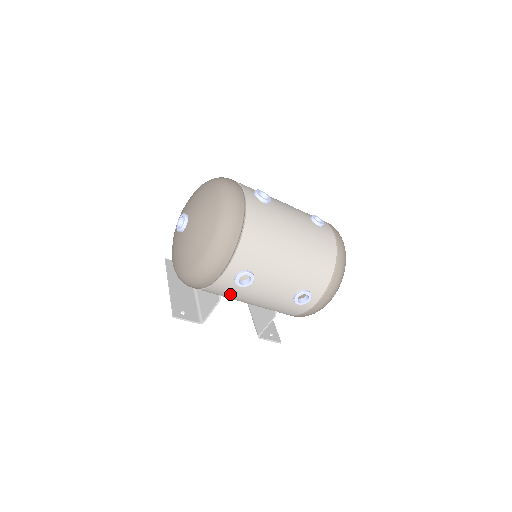
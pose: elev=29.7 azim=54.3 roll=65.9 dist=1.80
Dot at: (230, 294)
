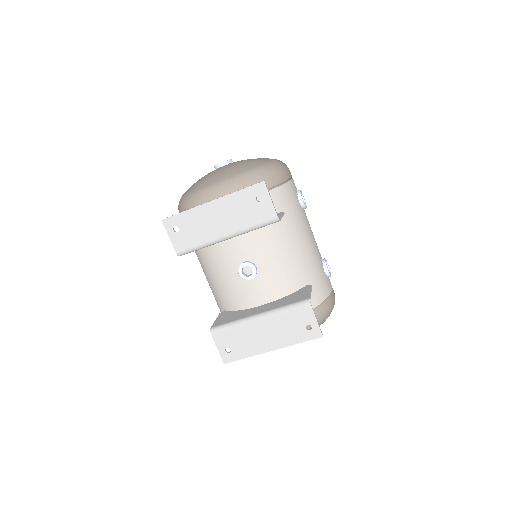
Dot at: (290, 212)
